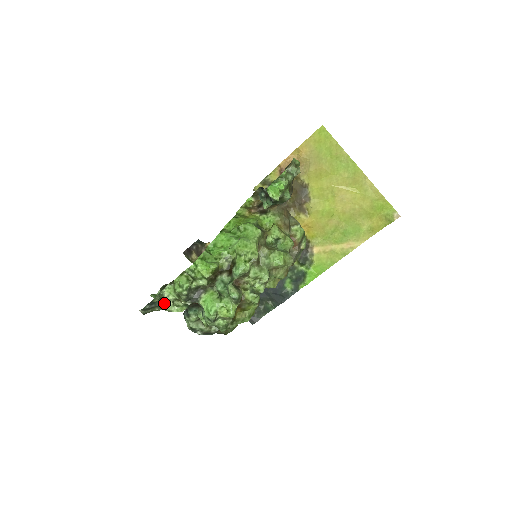
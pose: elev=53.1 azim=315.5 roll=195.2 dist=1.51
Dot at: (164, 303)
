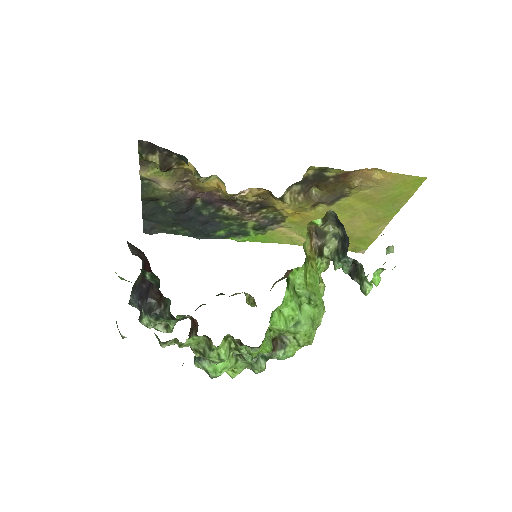
Dot at: (167, 341)
